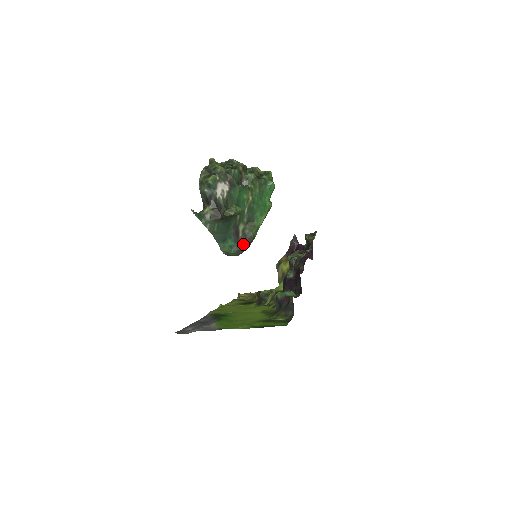
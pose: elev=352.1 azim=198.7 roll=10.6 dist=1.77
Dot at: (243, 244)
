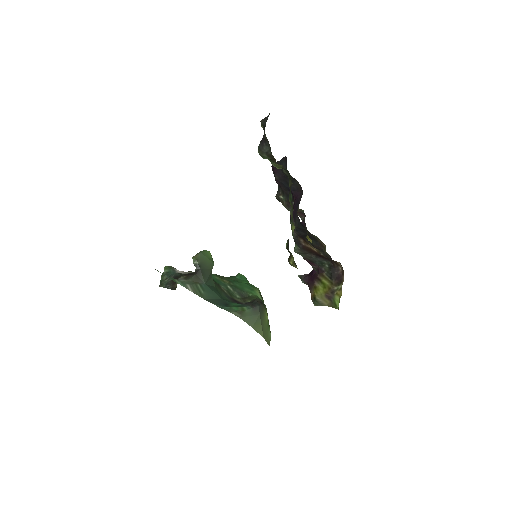
Dot at: occluded
